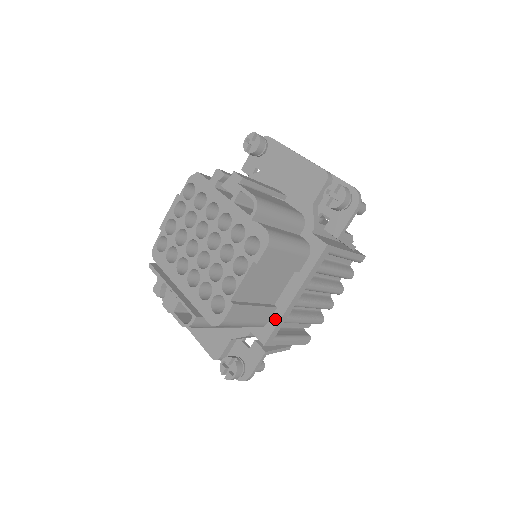
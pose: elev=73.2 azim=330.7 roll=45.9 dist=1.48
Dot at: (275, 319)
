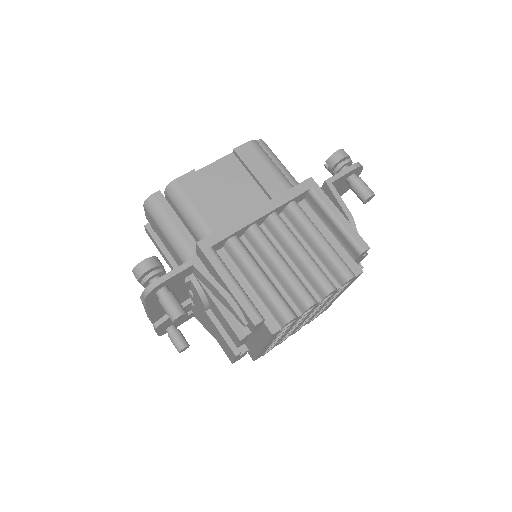
Dot at: (226, 228)
